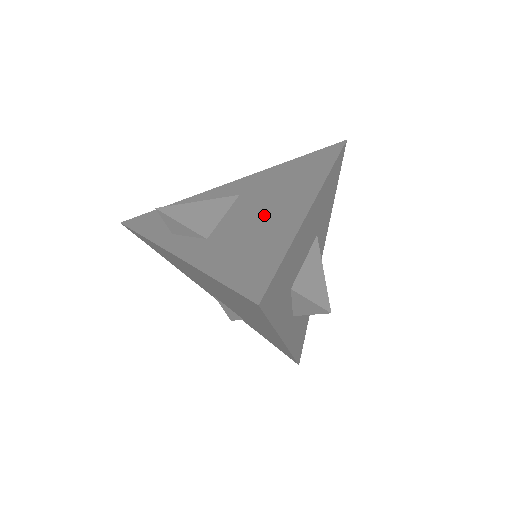
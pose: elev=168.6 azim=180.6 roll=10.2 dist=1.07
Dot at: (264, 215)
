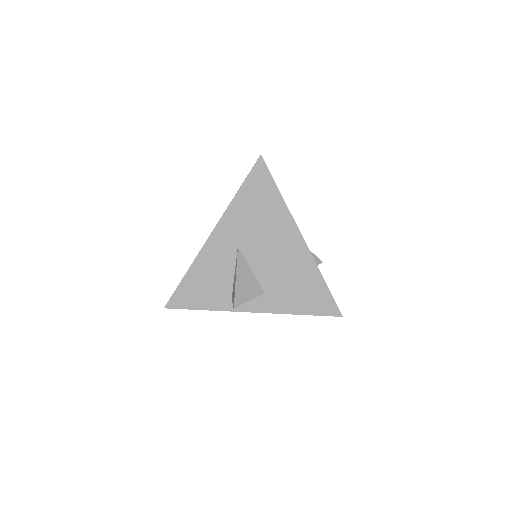
Dot at: (282, 260)
